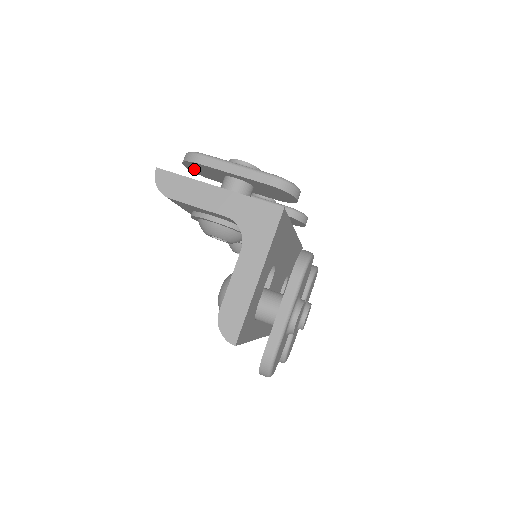
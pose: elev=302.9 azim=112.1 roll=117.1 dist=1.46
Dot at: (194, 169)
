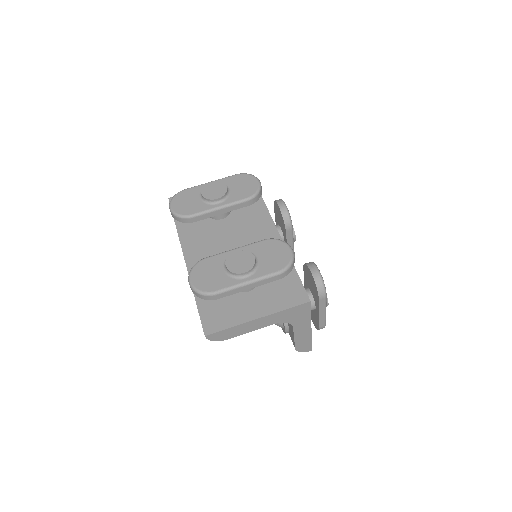
Dot at: occluded
